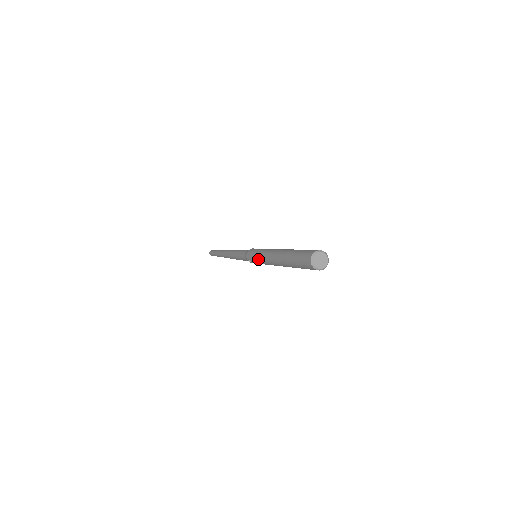
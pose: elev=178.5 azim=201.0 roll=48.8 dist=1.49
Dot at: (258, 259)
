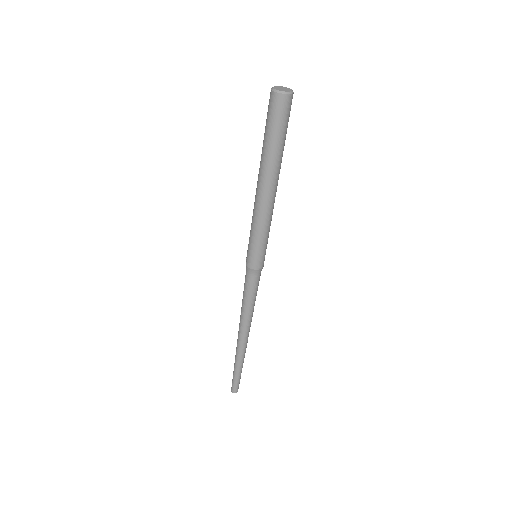
Dot at: (251, 227)
